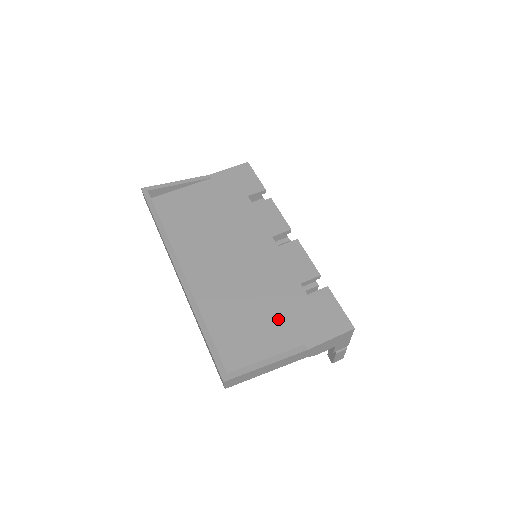
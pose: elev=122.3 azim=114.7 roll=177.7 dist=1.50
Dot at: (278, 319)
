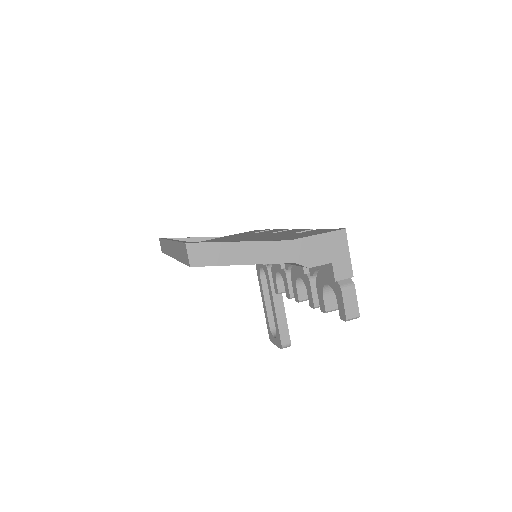
Dot at: occluded
